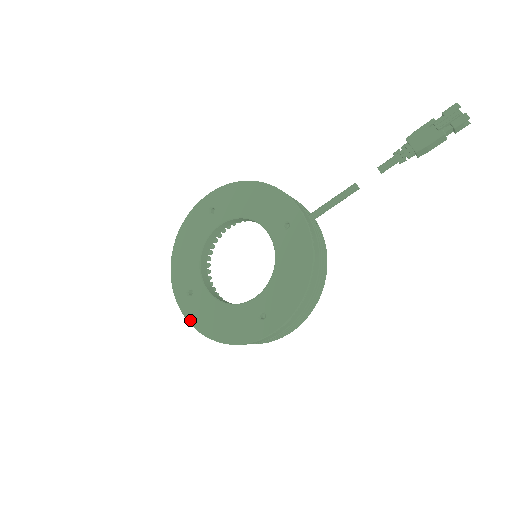
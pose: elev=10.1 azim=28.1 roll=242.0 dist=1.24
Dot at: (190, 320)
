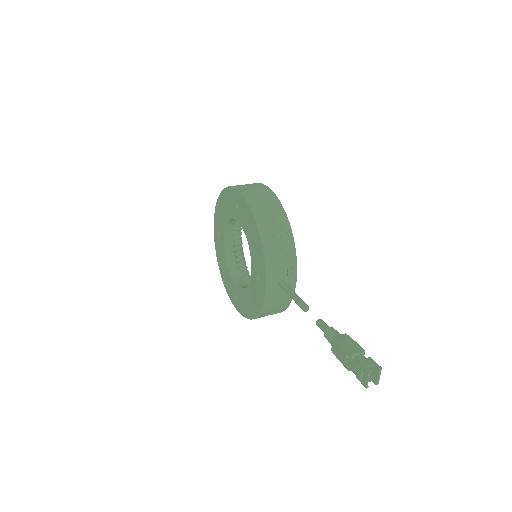
Dot at: (215, 247)
